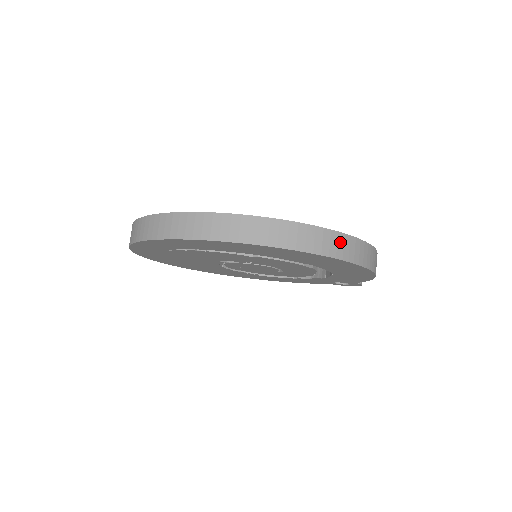
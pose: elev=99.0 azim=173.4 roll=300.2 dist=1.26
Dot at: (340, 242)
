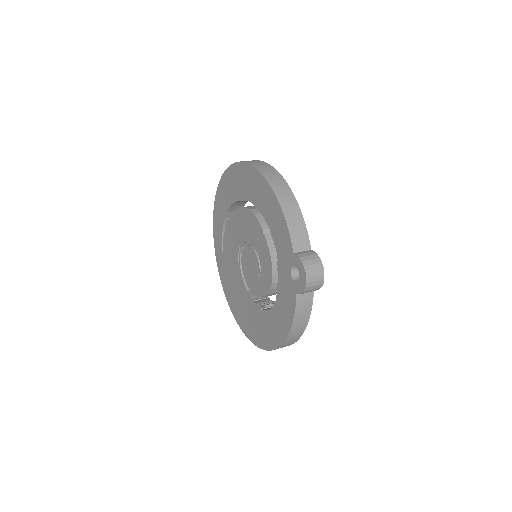
Dot at: occluded
